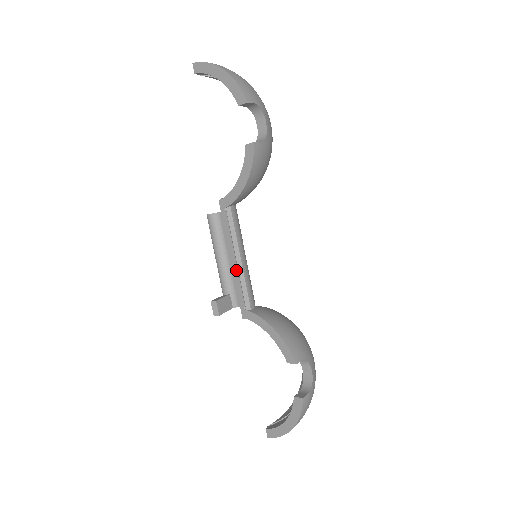
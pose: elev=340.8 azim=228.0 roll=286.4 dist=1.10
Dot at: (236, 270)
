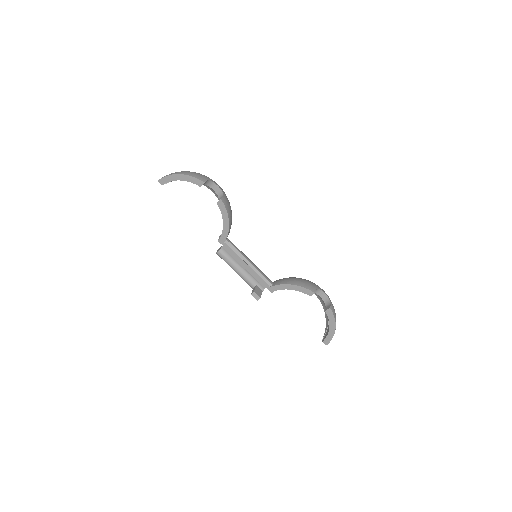
Dot at: (251, 270)
